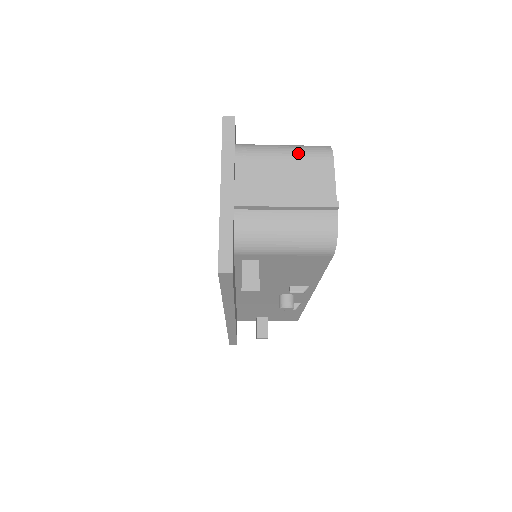
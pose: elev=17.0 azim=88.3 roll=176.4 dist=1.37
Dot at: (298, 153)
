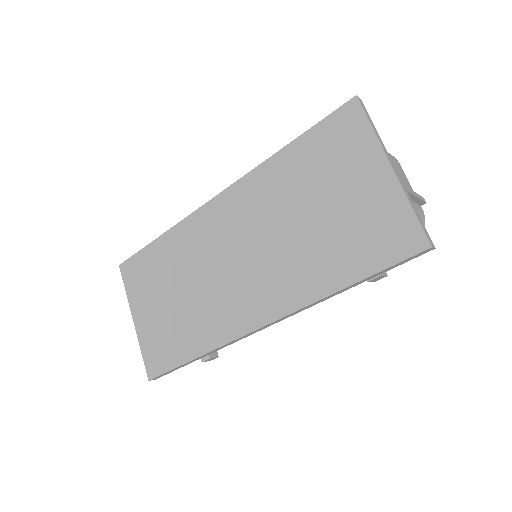
Dot at: occluded
